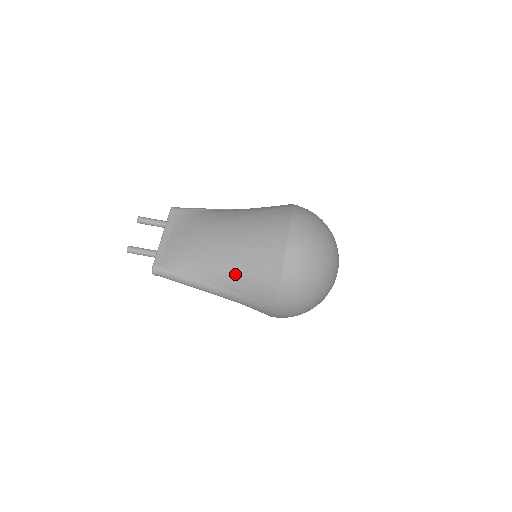
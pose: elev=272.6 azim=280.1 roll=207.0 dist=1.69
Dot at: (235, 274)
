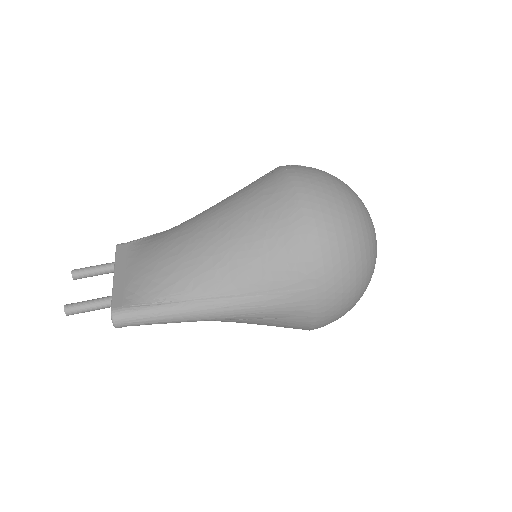
Dot at: (239, 264)
